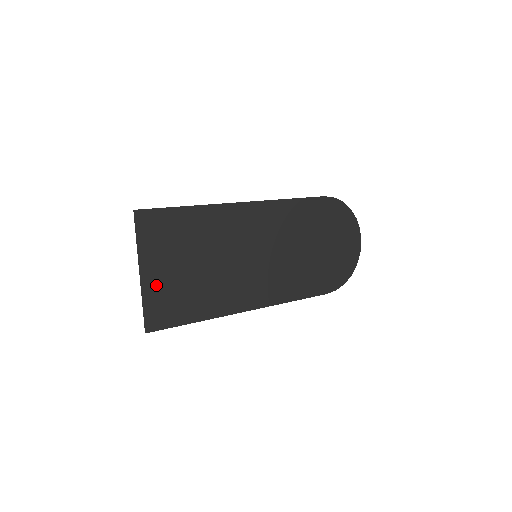
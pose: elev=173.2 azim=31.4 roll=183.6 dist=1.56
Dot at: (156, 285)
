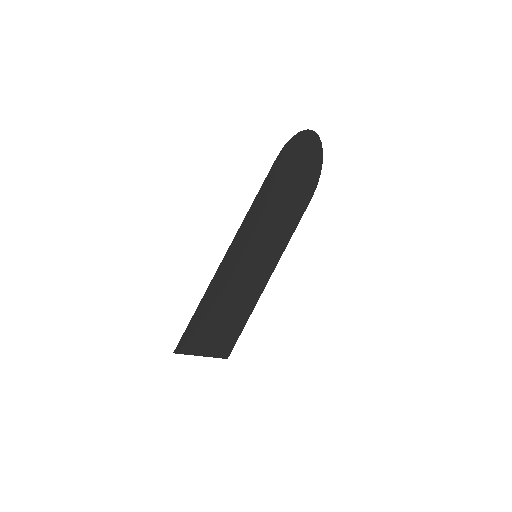
Dot at: (215, 345)
